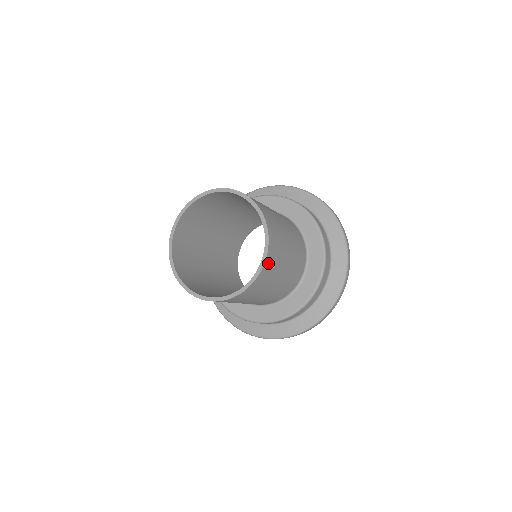
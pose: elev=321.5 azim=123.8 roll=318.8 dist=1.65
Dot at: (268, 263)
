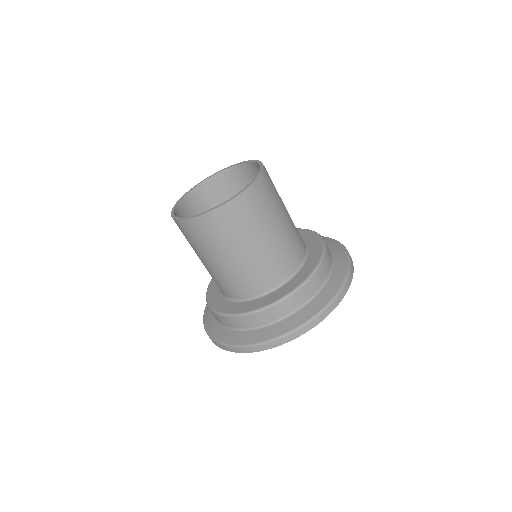
Dot at: (261, 185)
